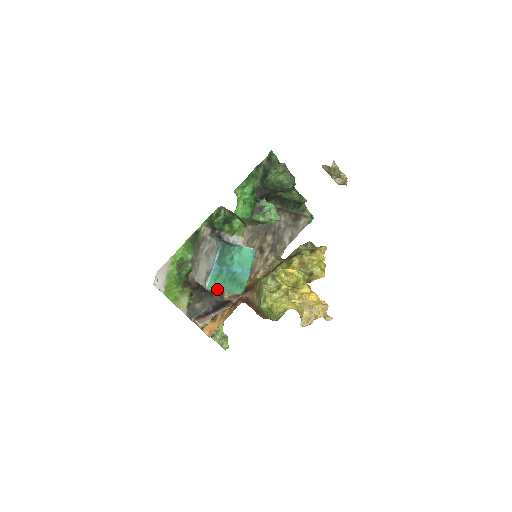
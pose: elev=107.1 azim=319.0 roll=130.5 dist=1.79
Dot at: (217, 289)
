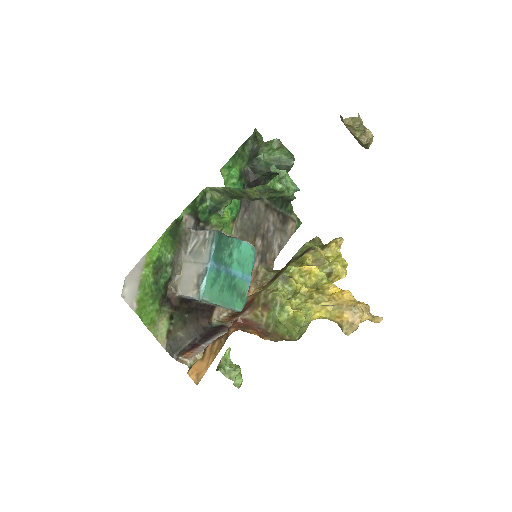
Dot at: (213, 300)
